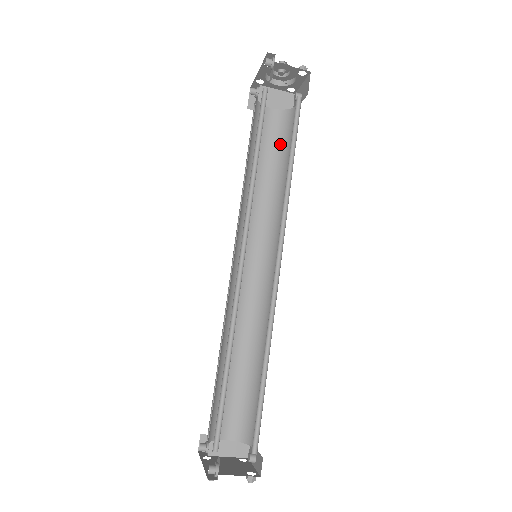
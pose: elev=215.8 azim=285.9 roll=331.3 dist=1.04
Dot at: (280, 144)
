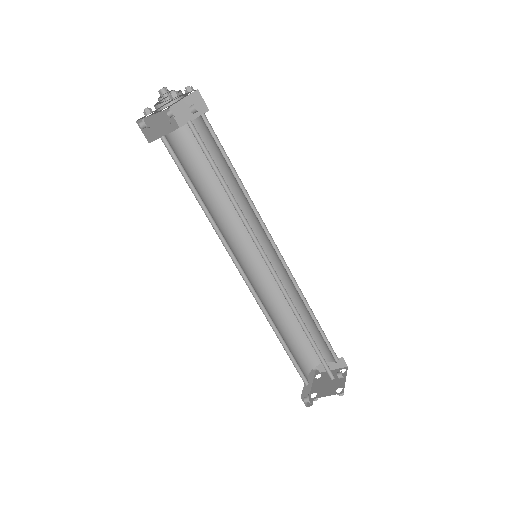
Dot at: (217, 150)
